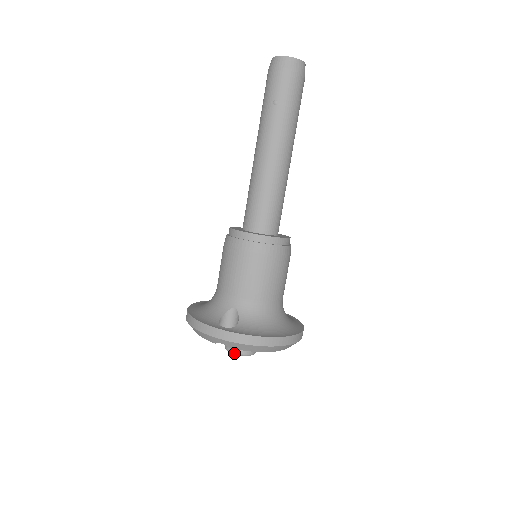
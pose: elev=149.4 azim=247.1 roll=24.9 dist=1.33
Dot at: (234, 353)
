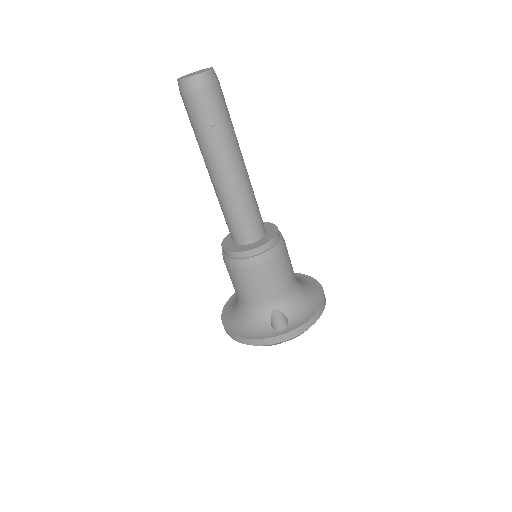
Dot at: occluded
